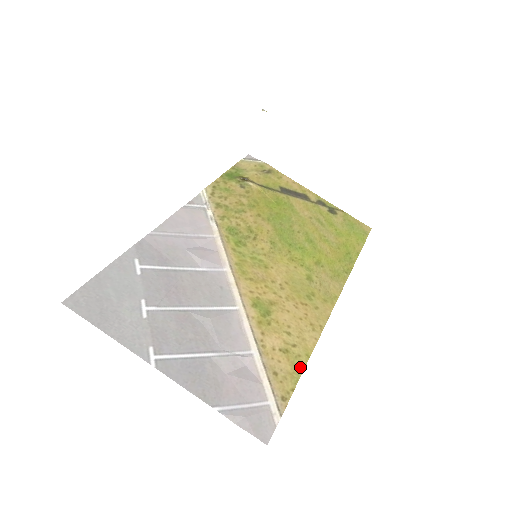
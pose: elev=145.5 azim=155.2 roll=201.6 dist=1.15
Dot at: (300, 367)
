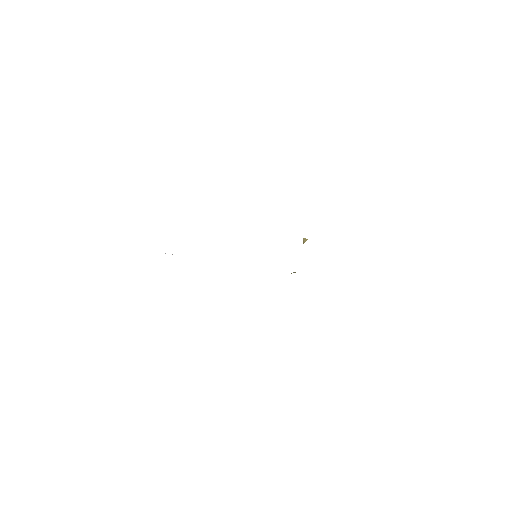
Dot at: occluded
